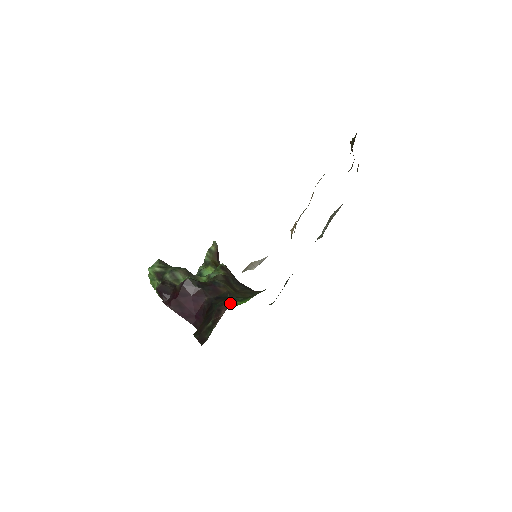
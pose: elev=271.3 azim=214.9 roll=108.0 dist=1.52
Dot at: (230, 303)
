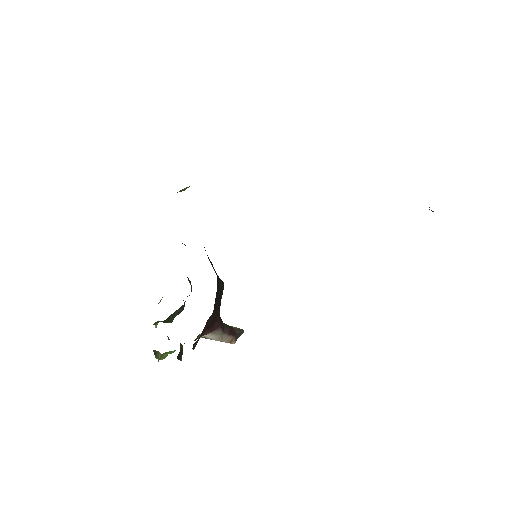
Dot at: occluded
